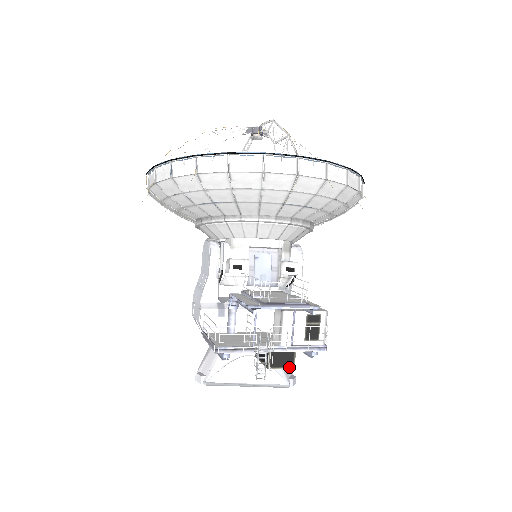
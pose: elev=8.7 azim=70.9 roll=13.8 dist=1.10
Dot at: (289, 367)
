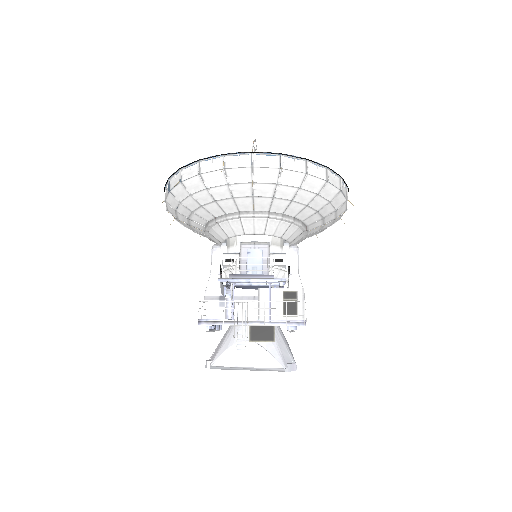
Dot at: (270, 341)
